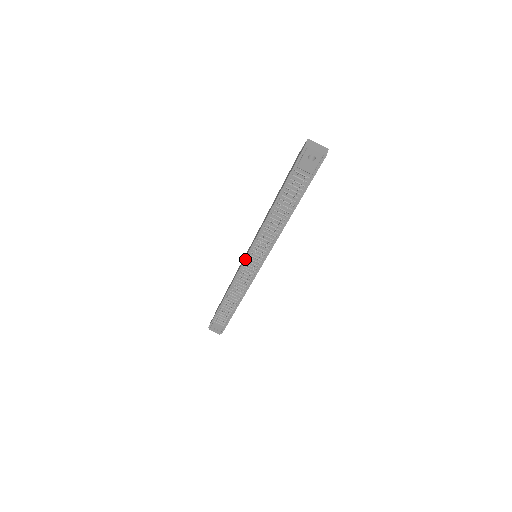
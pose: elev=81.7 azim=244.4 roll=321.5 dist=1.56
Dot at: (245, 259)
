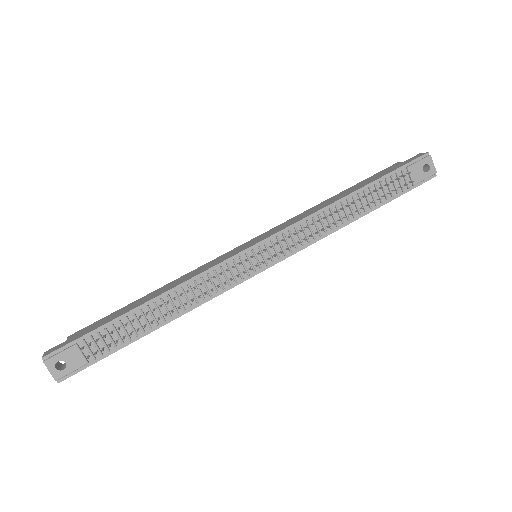
Dot at: (251, 247)
